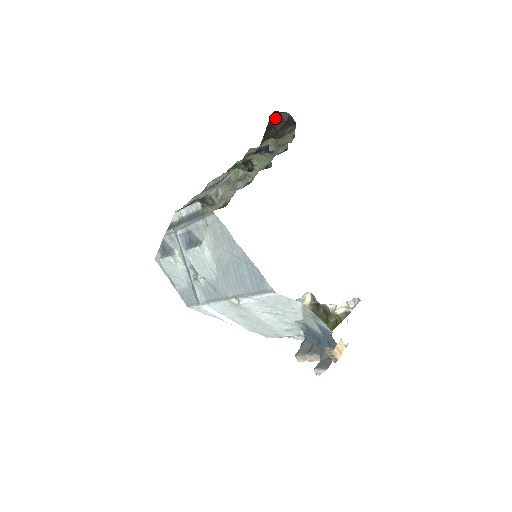
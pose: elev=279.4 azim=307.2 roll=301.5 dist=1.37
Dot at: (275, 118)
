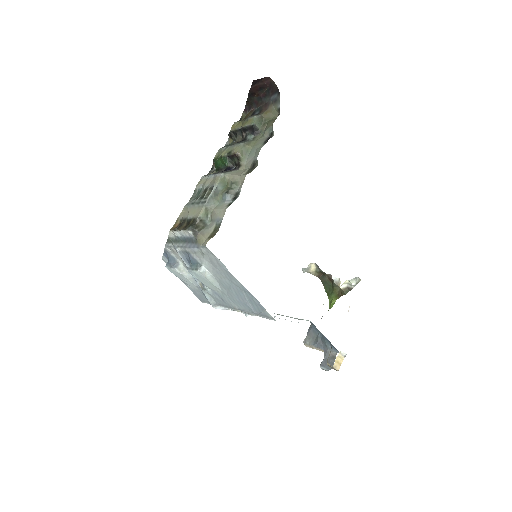
Dot at: (256, 85)
